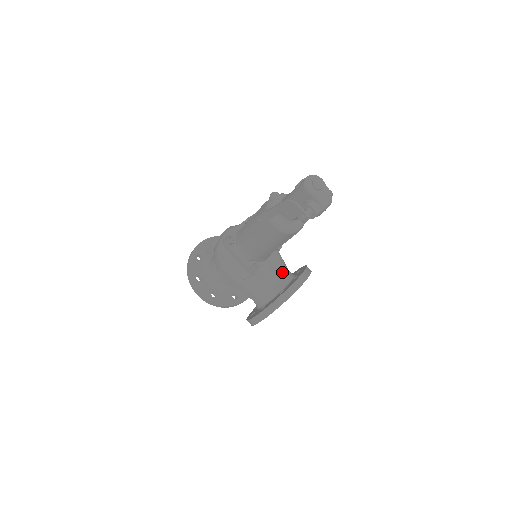
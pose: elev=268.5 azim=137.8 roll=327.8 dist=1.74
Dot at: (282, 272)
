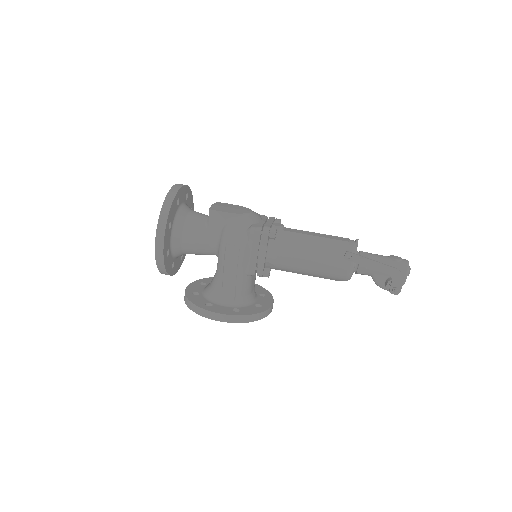
Dot at: occluded
